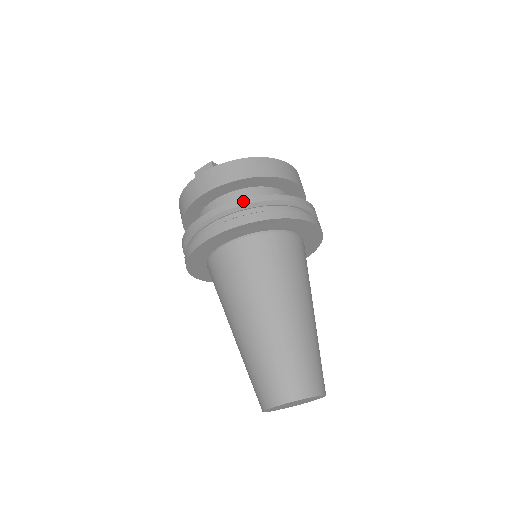
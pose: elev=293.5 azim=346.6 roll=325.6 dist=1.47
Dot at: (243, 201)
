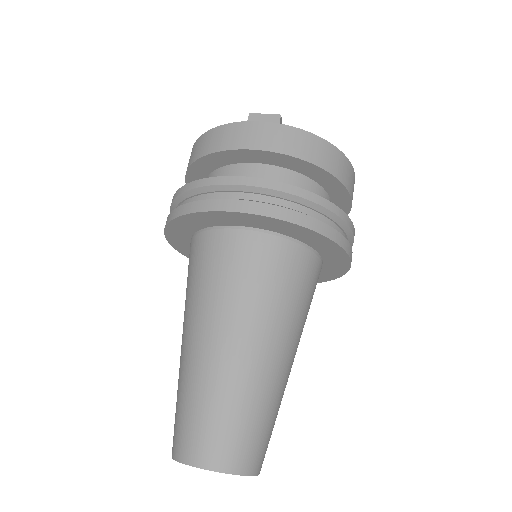
Dot at: (302, 192)
